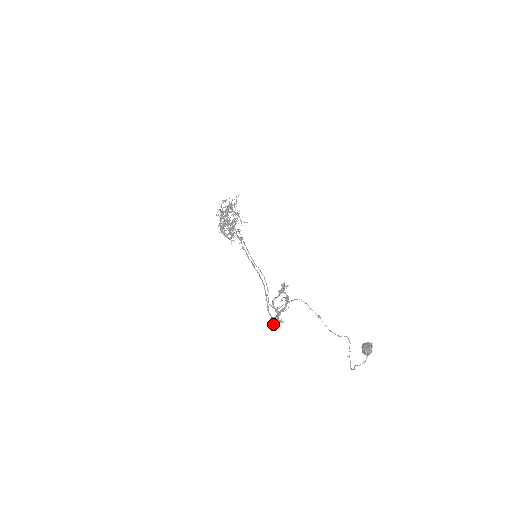
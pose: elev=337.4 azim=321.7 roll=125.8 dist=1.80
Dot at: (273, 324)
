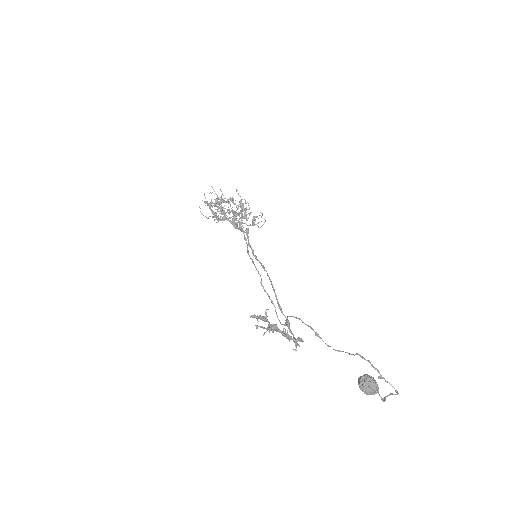
Dot at: (294, 349)
